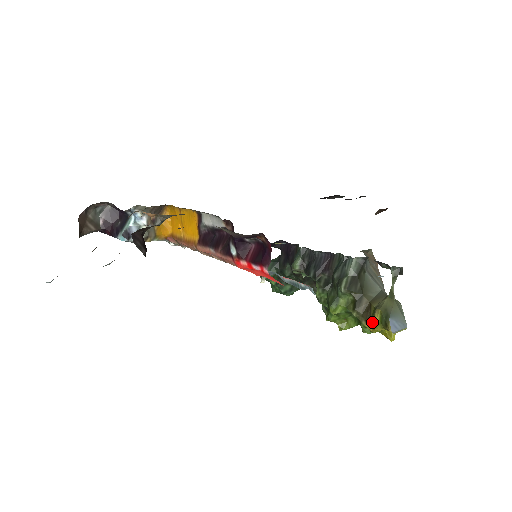
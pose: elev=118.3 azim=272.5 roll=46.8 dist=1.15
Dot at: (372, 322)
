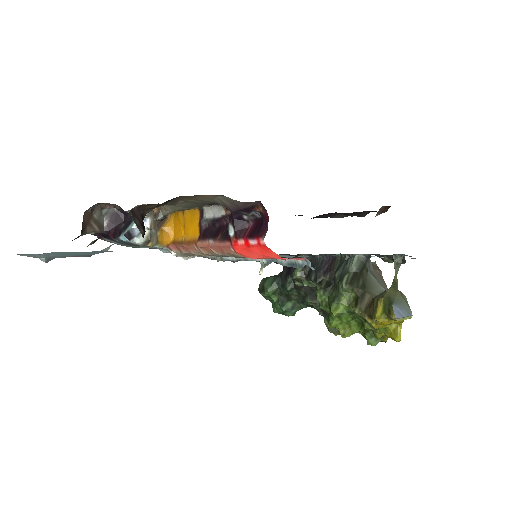
Dot at: (375, 313)
